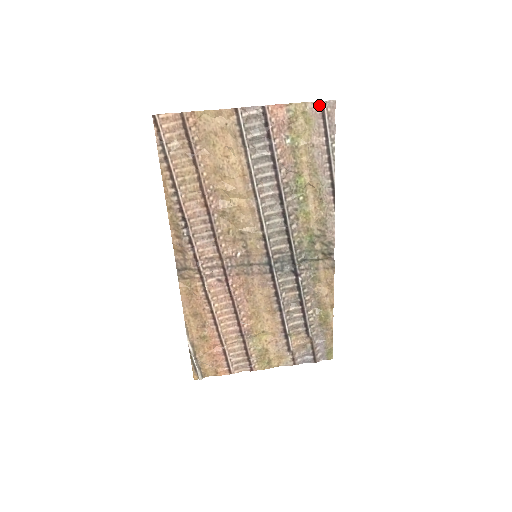
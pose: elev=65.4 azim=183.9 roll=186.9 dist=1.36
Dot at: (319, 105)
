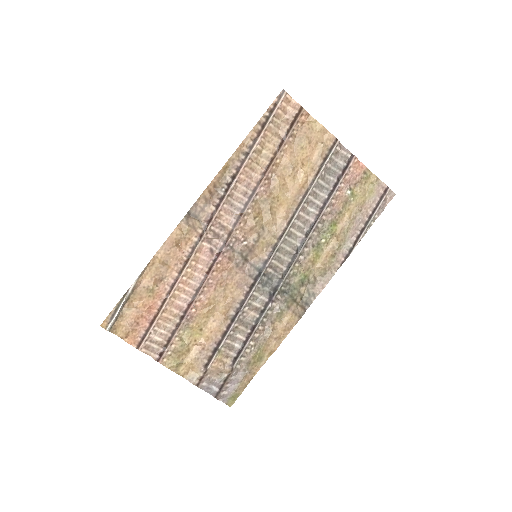
Dot at: (385, 188)
